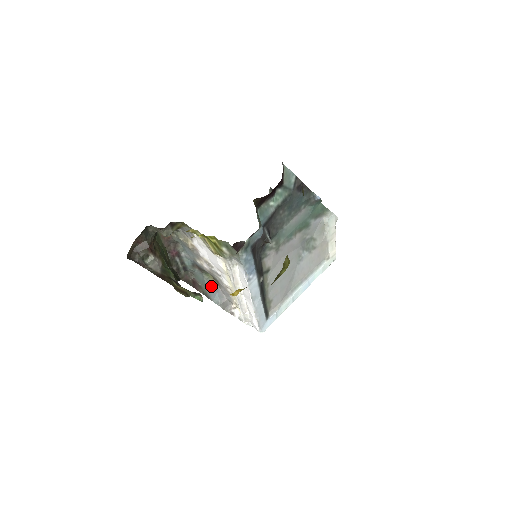
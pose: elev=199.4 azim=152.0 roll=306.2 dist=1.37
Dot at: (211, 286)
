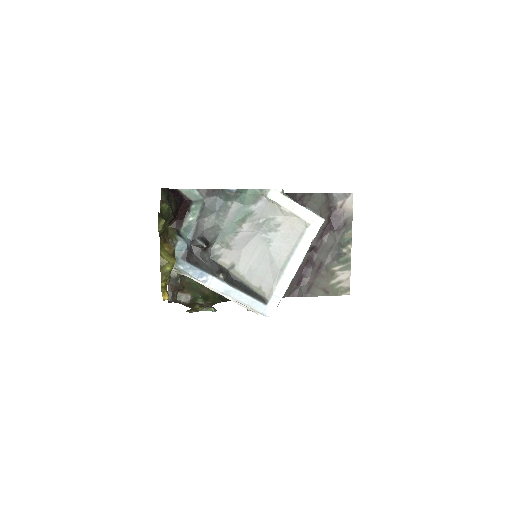
Dot at: occluded
